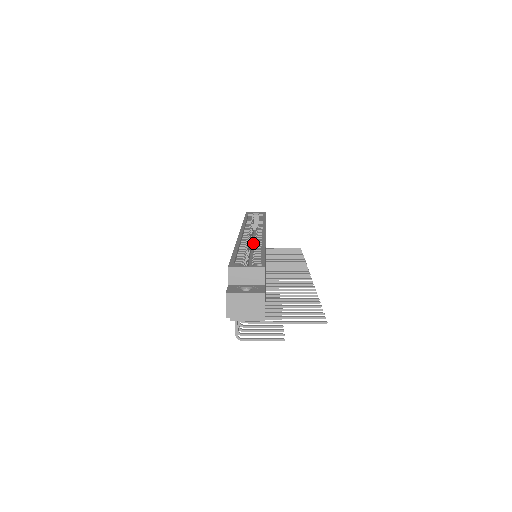
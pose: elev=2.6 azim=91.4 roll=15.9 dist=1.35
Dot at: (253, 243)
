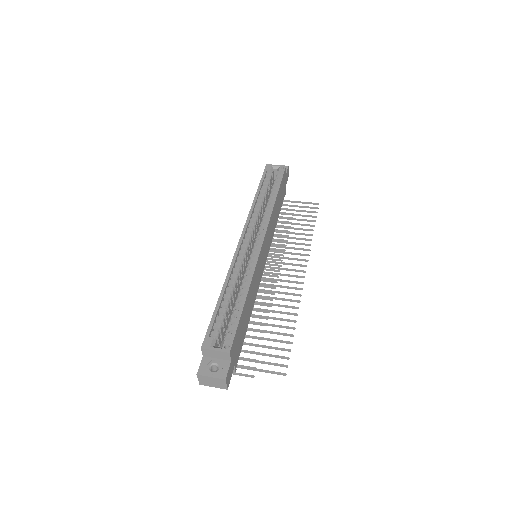
Dot at: occluded
